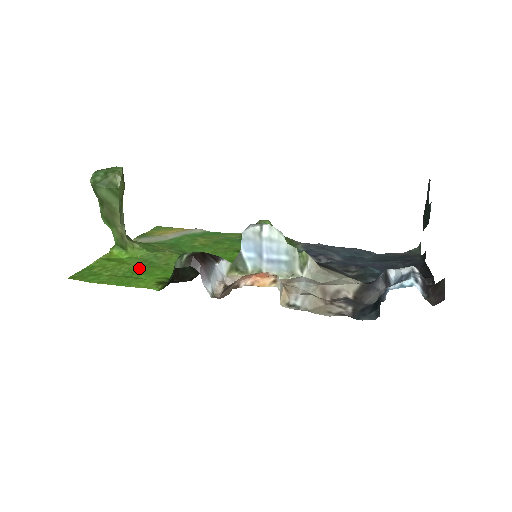
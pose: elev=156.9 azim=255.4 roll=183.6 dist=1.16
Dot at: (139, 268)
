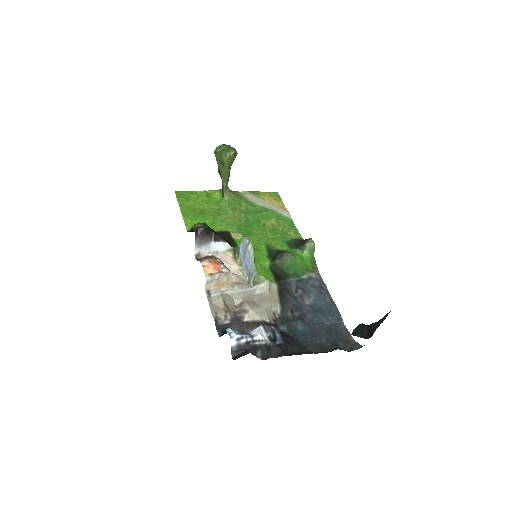
Dot at: (207, 212)
